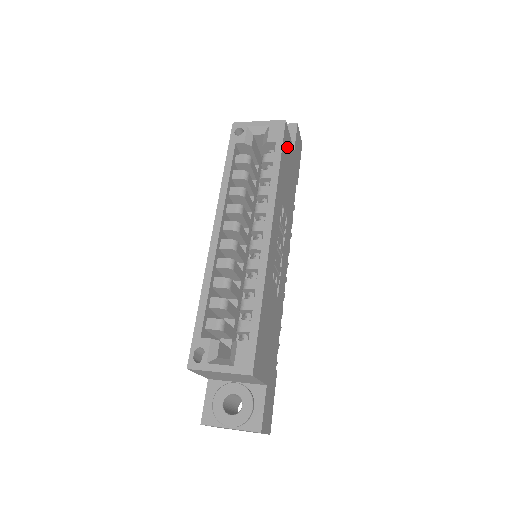
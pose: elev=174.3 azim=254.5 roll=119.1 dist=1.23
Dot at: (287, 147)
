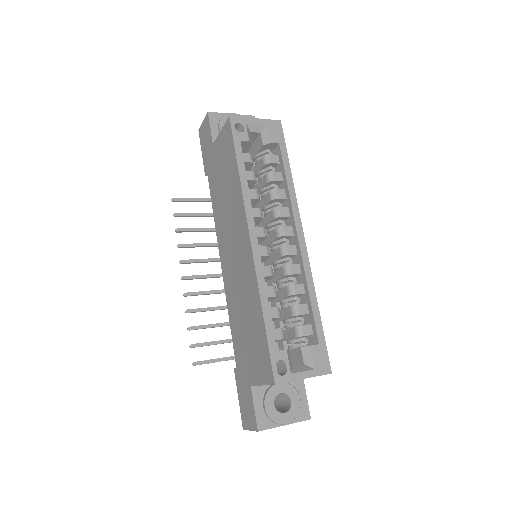
Dot at: occluded
